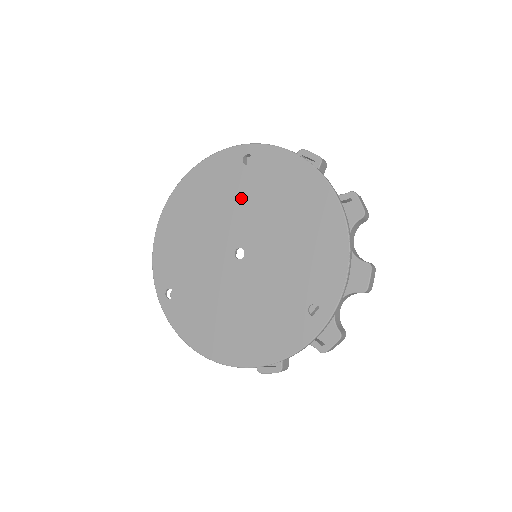
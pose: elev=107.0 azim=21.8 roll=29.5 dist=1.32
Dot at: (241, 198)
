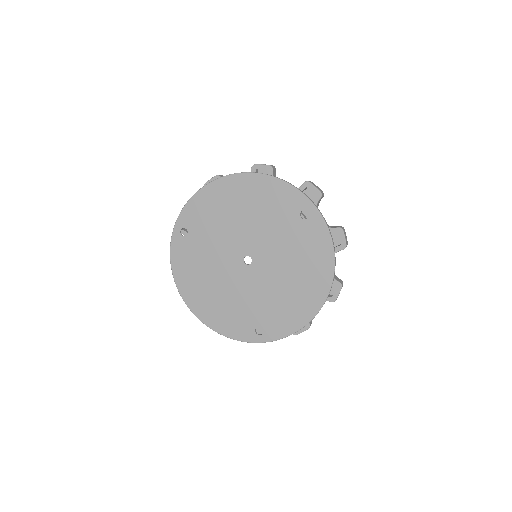
Dot at: (279, 232)
